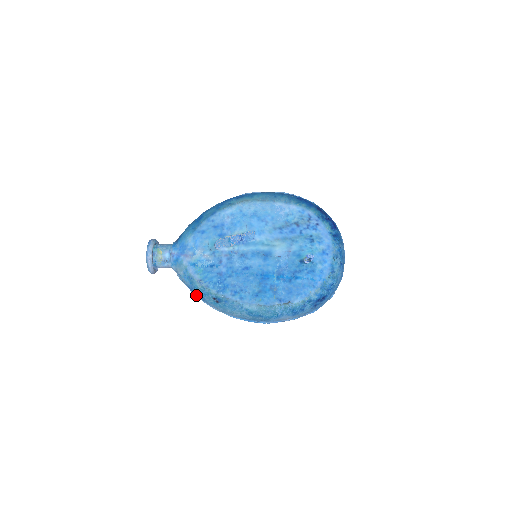
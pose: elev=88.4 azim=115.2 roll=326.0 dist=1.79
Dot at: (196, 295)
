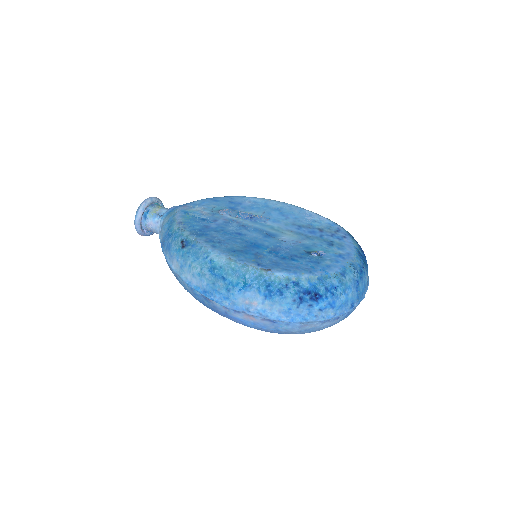
Dot at: (164, 251)
